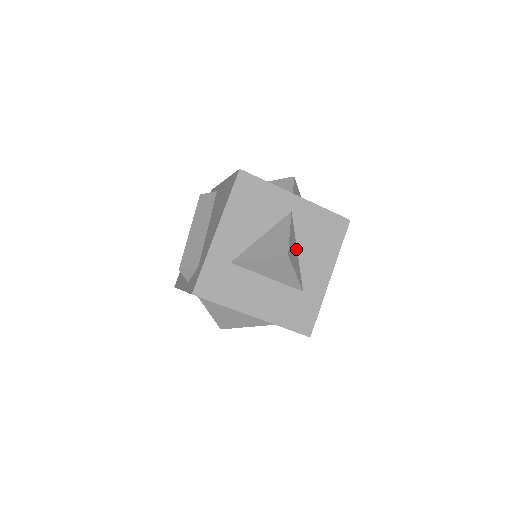
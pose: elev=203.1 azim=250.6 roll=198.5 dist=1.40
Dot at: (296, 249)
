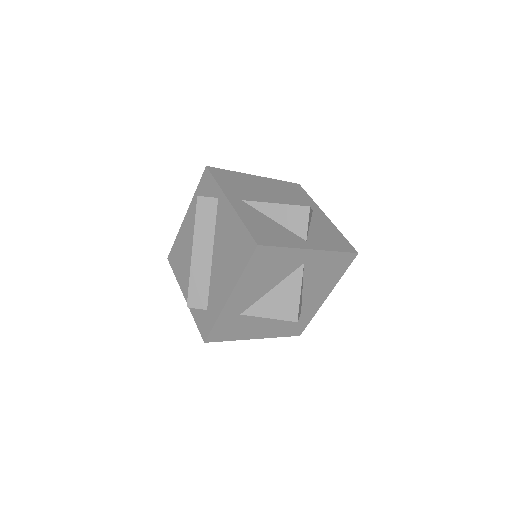
Dot at: (302, 290)
